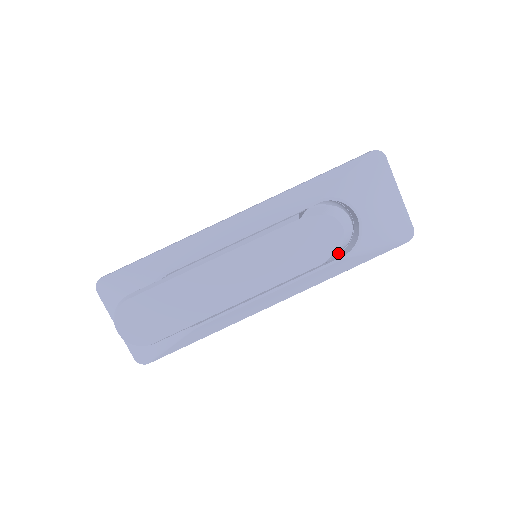
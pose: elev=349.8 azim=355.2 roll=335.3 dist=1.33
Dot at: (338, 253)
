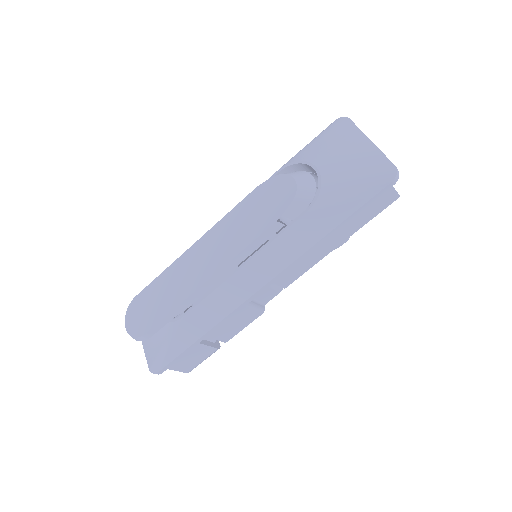
Dot at: occluded
